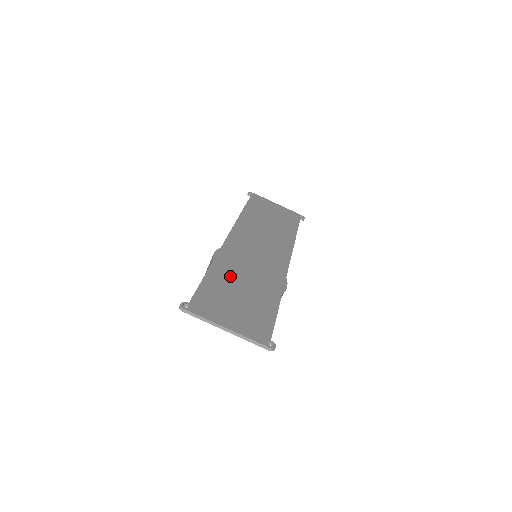
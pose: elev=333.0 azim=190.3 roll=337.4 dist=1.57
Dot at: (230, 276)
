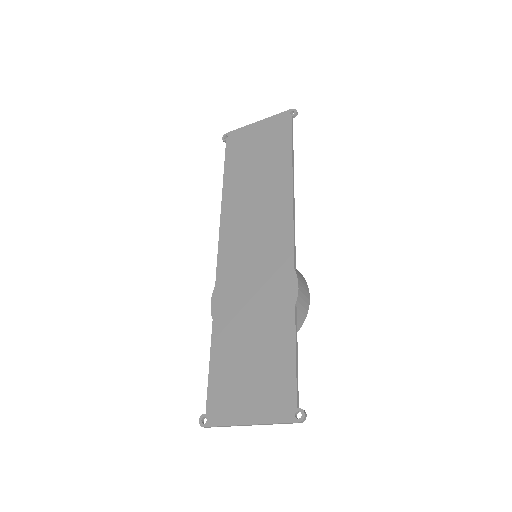
Dot at: (234, 329)
